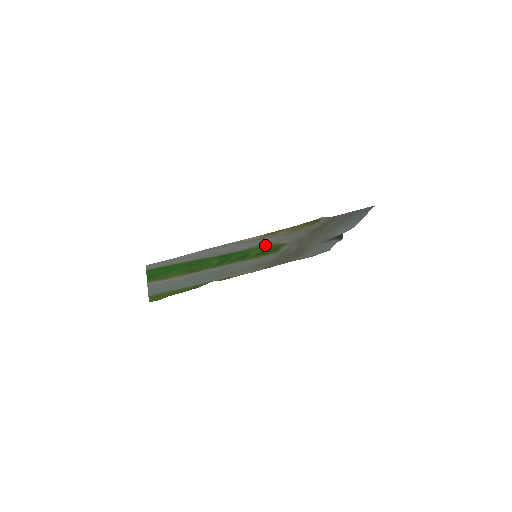
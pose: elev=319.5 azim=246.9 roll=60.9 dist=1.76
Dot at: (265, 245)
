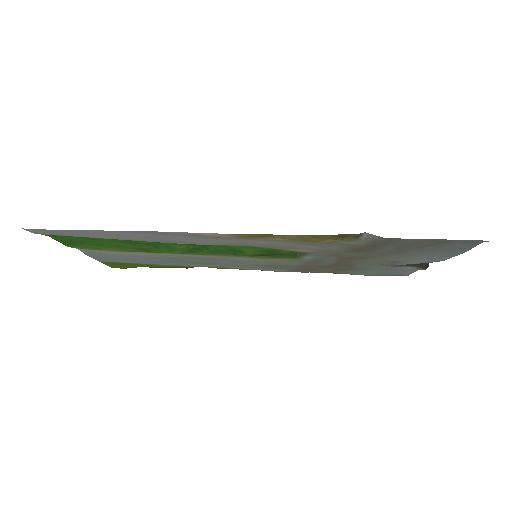
Dot at: (262, 247)
